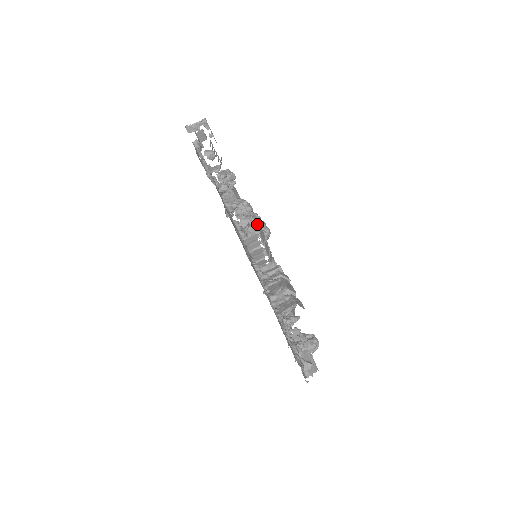
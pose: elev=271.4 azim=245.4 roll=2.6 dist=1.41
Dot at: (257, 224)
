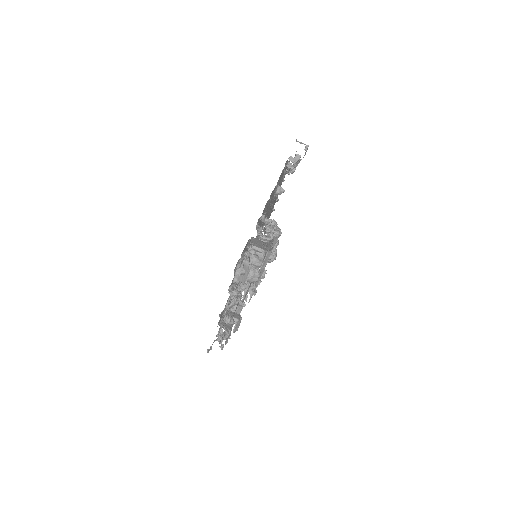
Dot at: occluded
